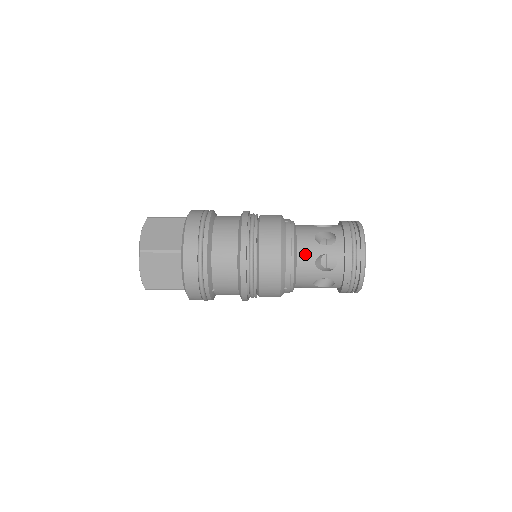
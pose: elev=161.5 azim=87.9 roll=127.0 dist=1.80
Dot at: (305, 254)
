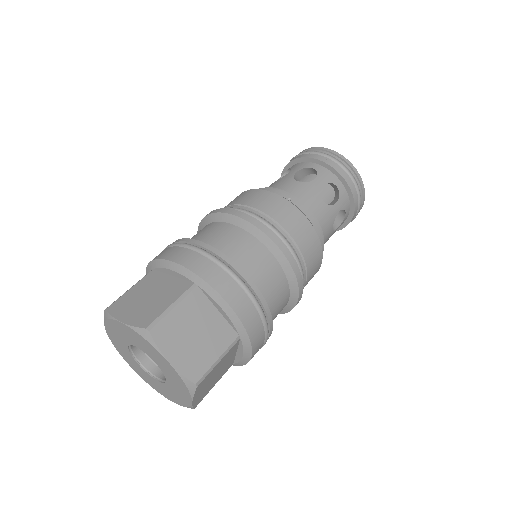
Dot at: (326, 227)
